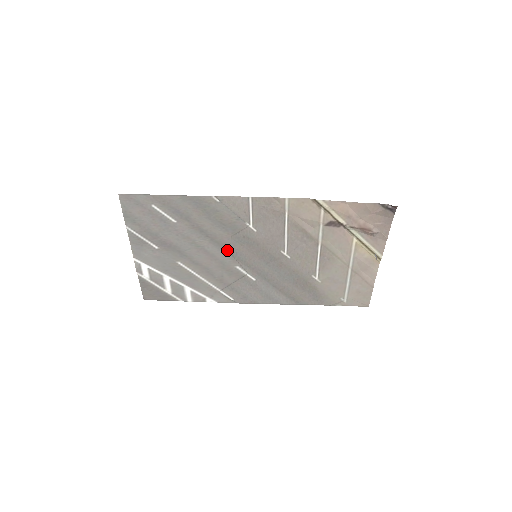
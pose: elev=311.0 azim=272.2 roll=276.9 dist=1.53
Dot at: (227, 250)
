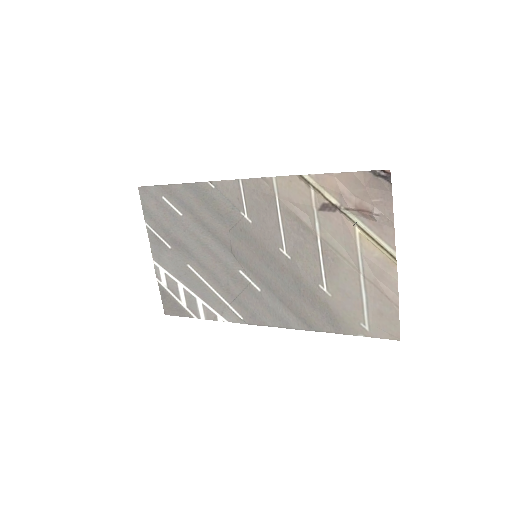
Dot at: (228, 249)
